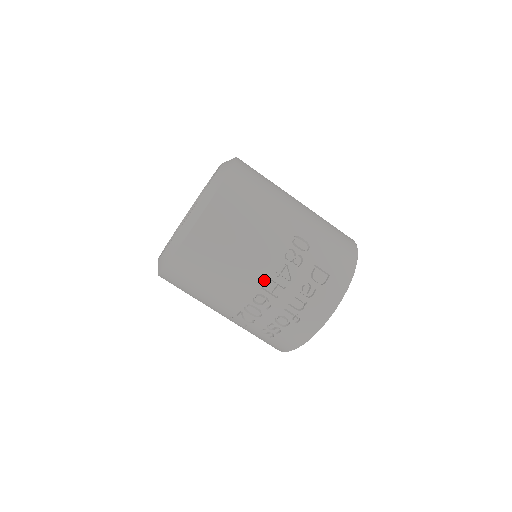
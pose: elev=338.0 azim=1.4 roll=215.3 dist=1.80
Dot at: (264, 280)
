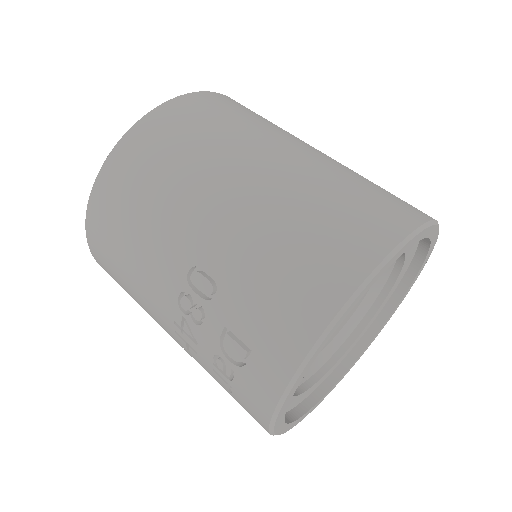
Dot at: (173, 332)
